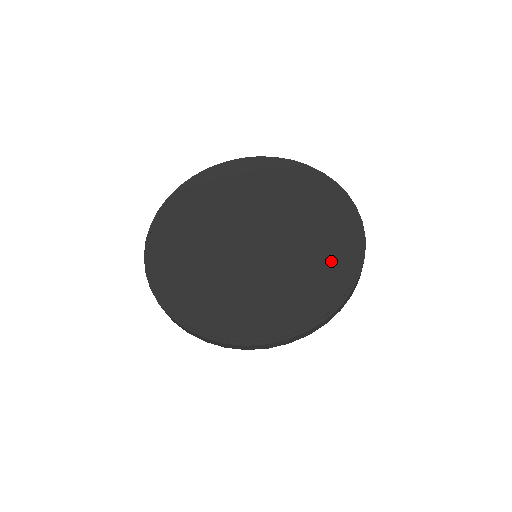
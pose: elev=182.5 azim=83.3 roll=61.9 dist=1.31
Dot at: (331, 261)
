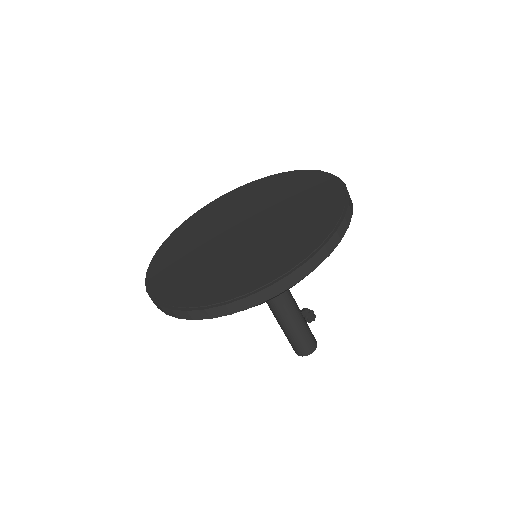
Dot at: (299, 239)
